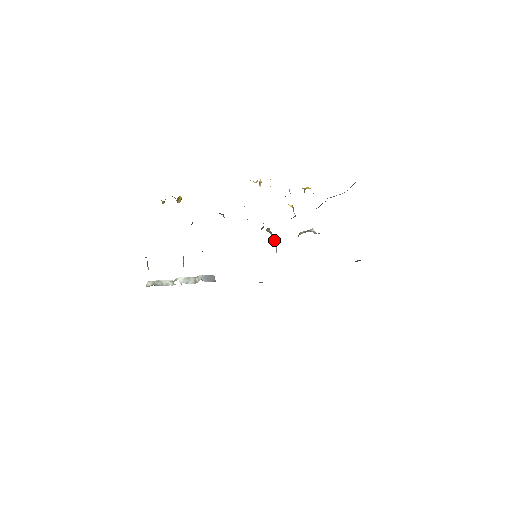
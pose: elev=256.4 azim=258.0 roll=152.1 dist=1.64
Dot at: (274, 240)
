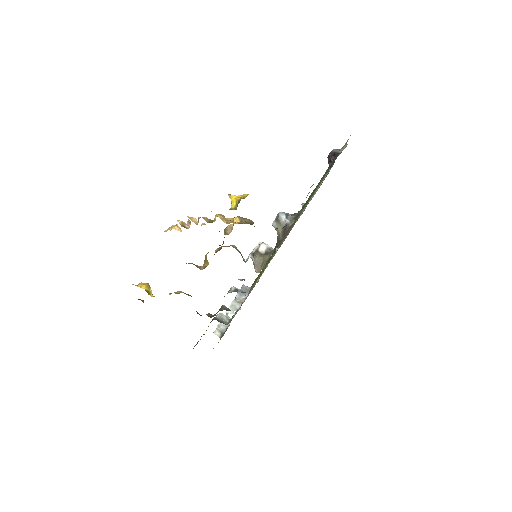
Dot at: (261, 250)
